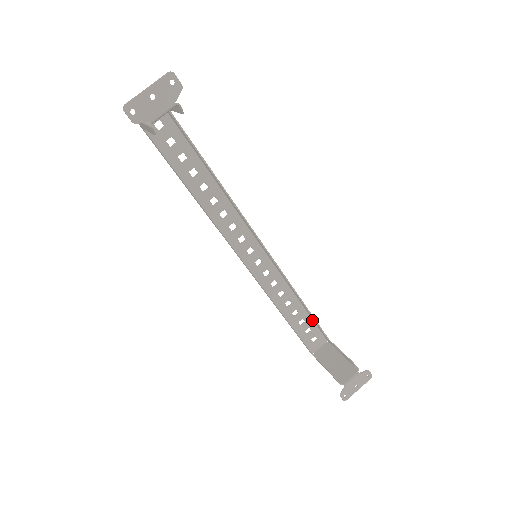
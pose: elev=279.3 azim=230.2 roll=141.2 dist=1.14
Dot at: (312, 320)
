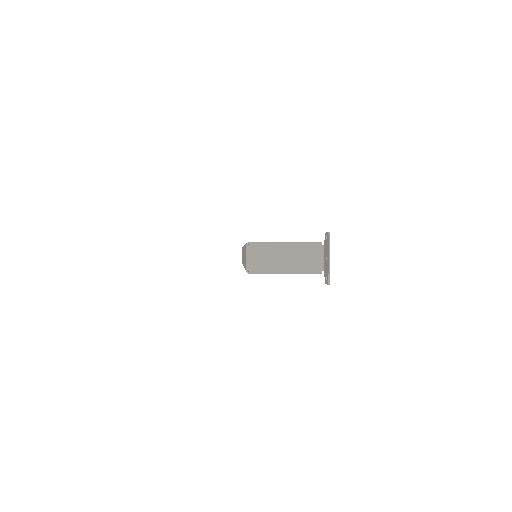
Dot at: occluded
